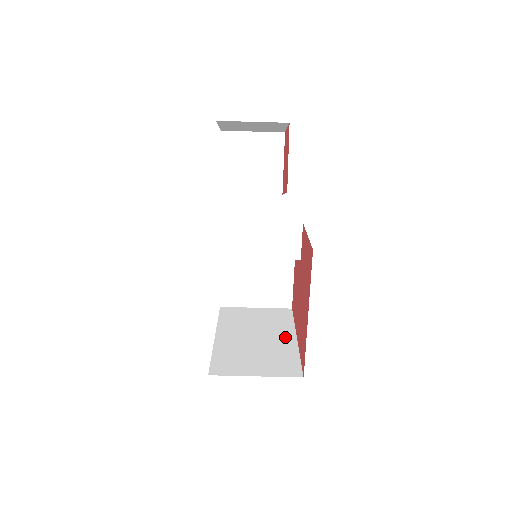
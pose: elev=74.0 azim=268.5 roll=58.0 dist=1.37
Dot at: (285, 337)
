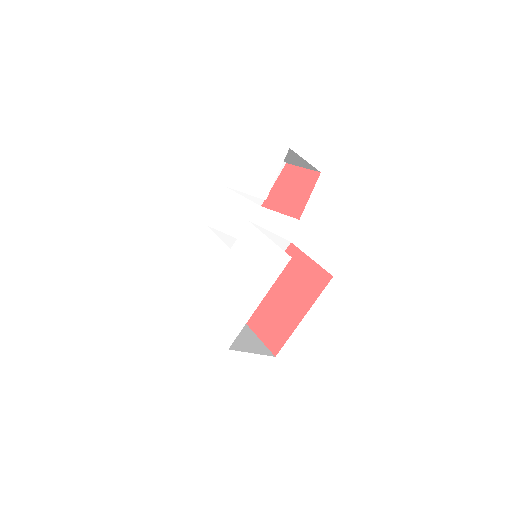
Dot at: occluded
